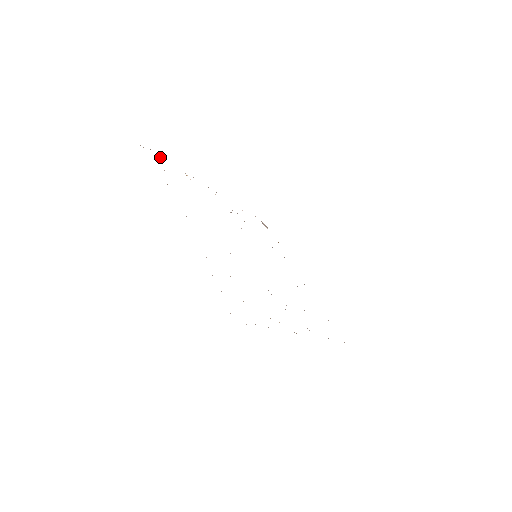
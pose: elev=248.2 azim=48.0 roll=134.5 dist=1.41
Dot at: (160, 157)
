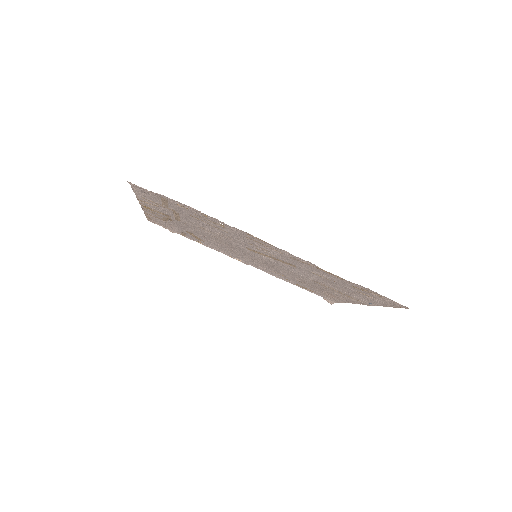
Dot at: occluded
